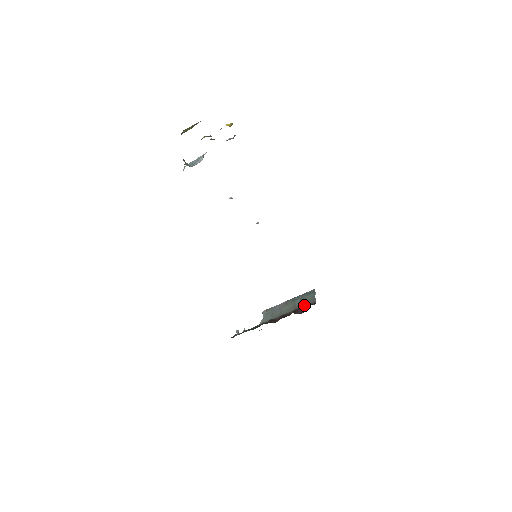
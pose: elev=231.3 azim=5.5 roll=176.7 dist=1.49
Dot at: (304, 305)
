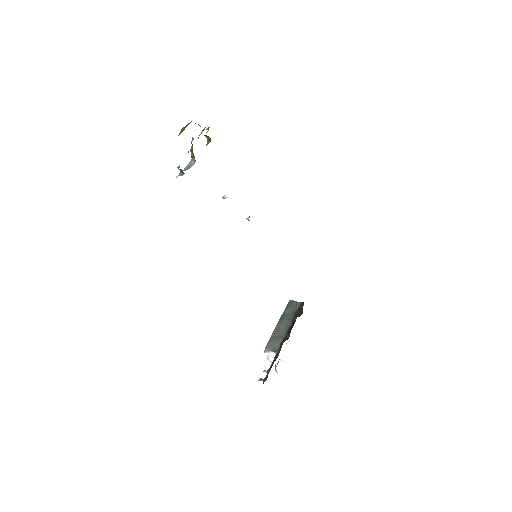
Dot at: (296, 311)
